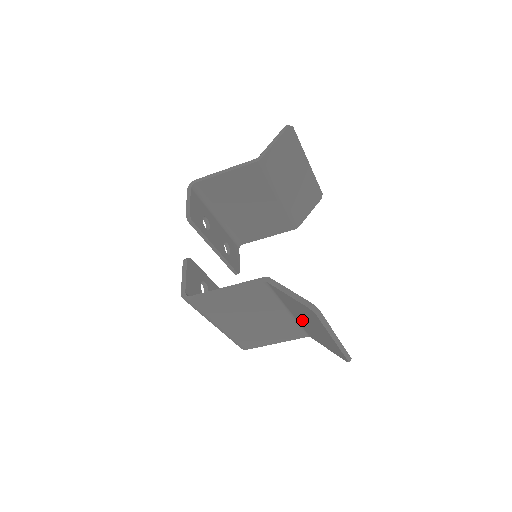
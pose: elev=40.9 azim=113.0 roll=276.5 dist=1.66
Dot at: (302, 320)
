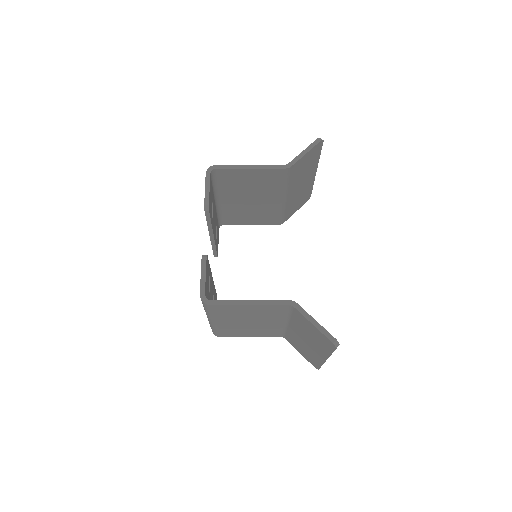
Dot at: (298, 334)
